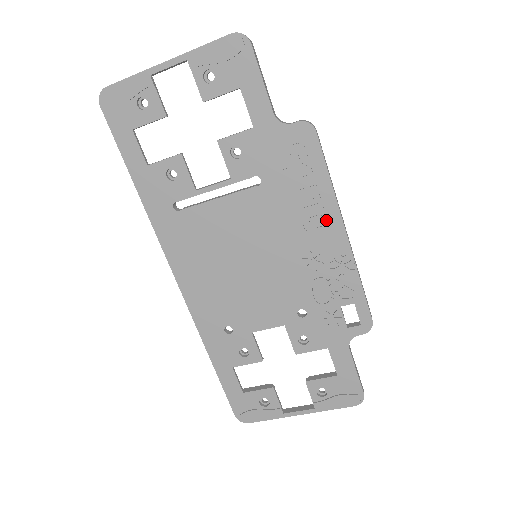
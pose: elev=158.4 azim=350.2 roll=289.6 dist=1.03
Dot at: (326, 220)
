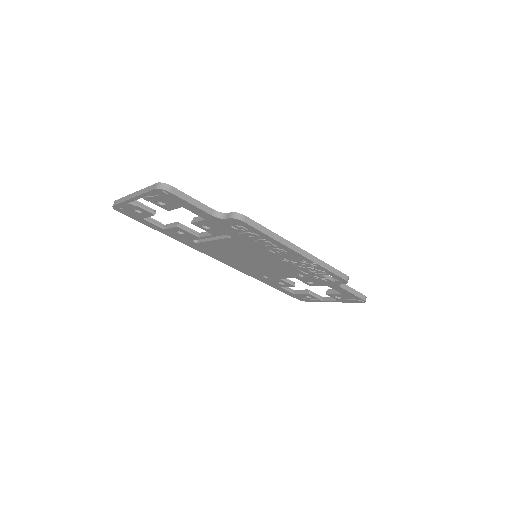
Dot at: (282, 250)
